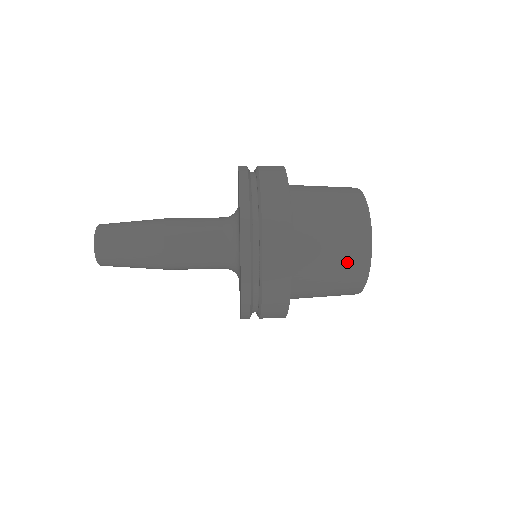
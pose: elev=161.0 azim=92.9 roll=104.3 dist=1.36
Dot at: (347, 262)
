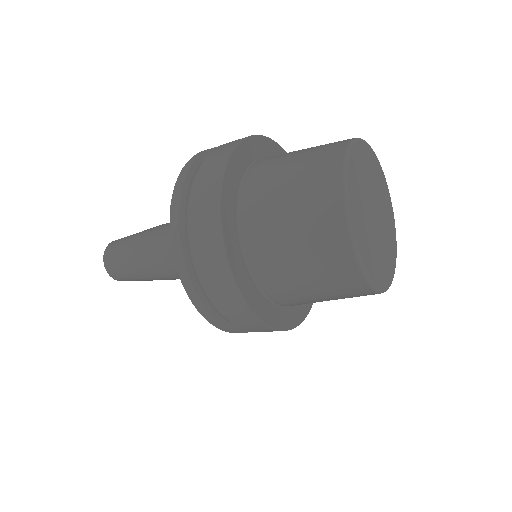
Dot at: (313, 225)
